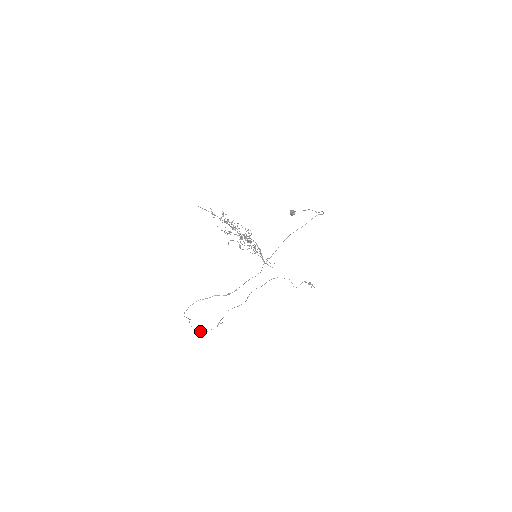
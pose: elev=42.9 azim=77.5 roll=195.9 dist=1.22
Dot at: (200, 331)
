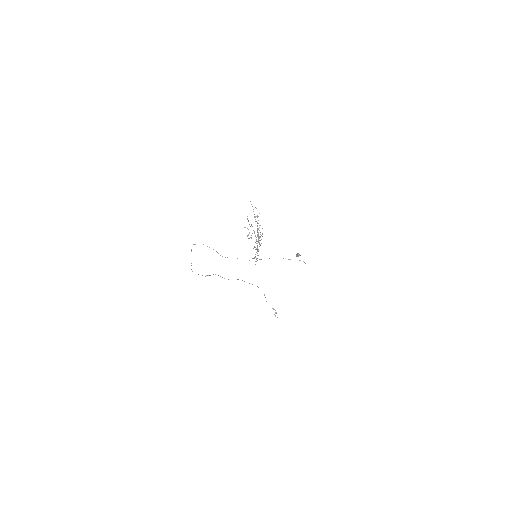
Dot at: occluded
